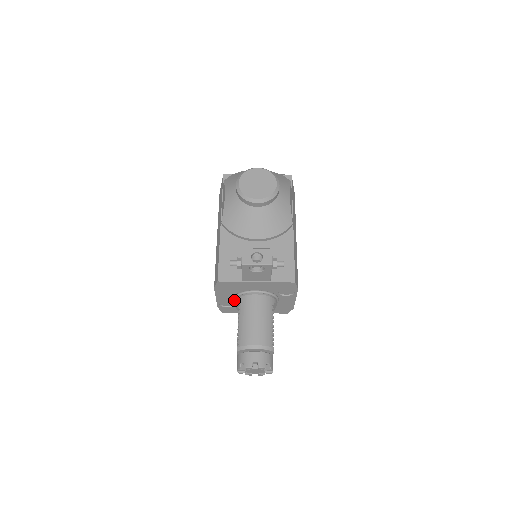
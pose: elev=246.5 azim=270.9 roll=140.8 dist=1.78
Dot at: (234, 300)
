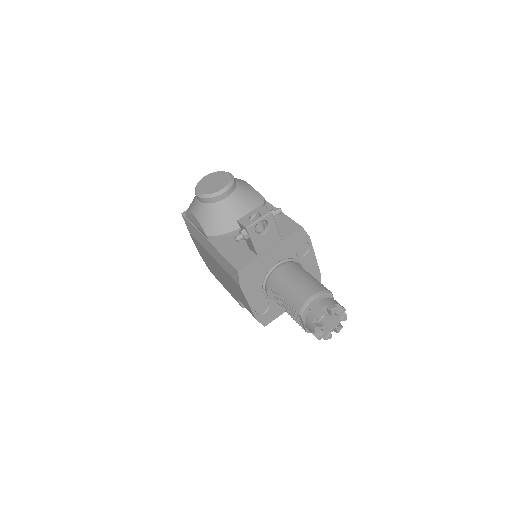
Dot at: (265, 293)
